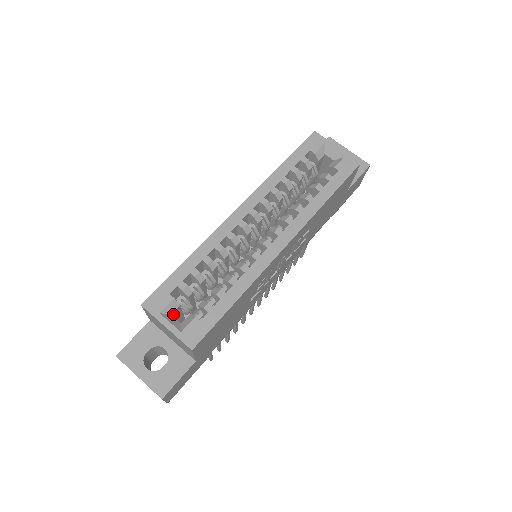
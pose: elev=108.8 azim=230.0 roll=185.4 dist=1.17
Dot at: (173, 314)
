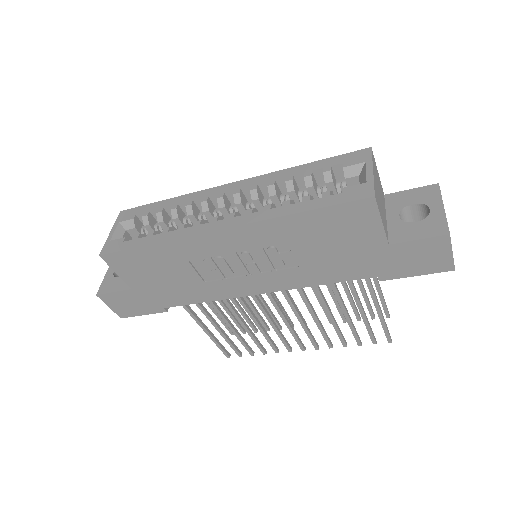
Dot at: (130, 233)
